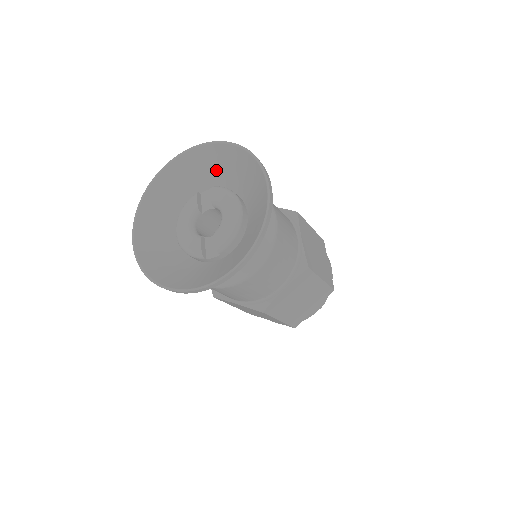
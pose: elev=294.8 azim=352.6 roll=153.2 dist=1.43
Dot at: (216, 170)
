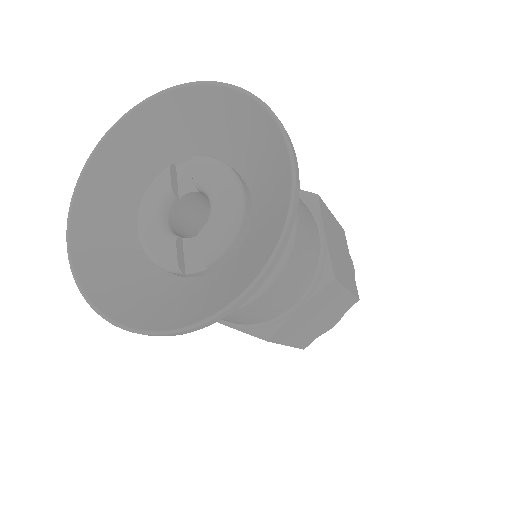
Dot at: (201, 129)
